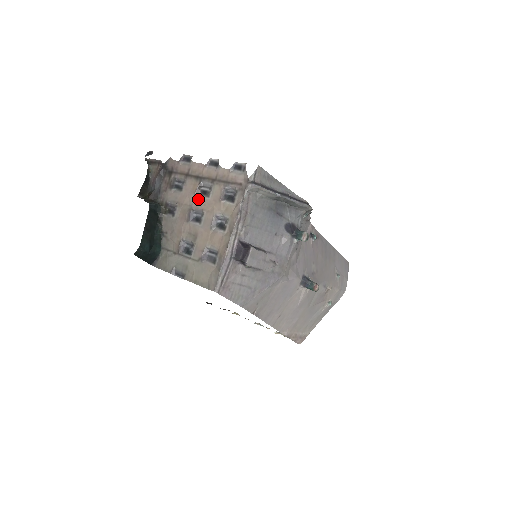
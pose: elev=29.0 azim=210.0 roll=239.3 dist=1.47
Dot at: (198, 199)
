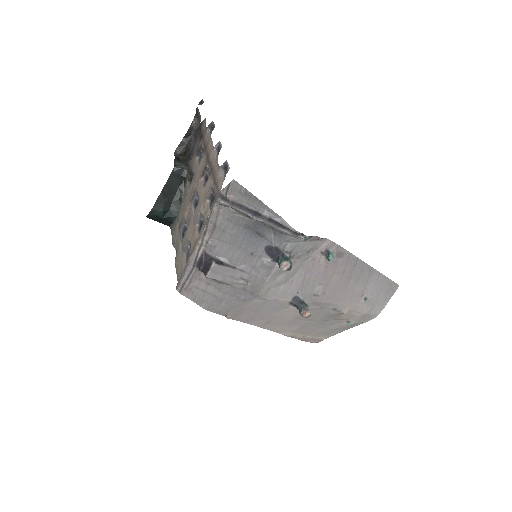
Dot at: (201, 183)
